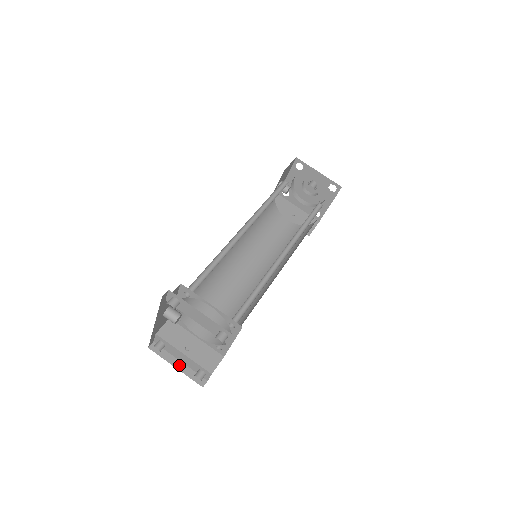
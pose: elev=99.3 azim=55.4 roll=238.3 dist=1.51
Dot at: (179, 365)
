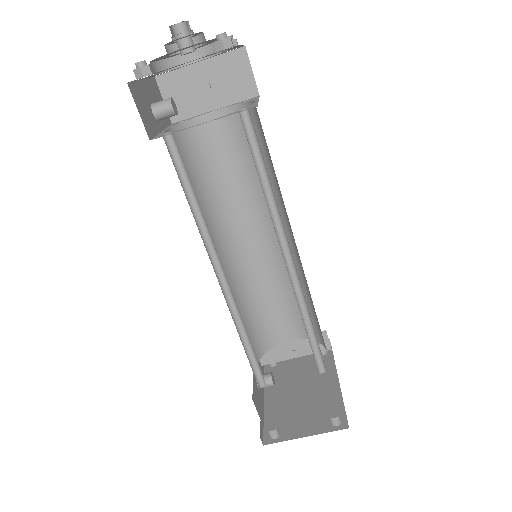
Dot at: occluded
